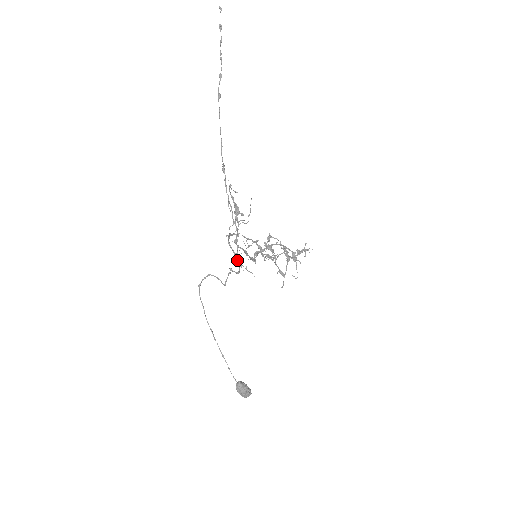
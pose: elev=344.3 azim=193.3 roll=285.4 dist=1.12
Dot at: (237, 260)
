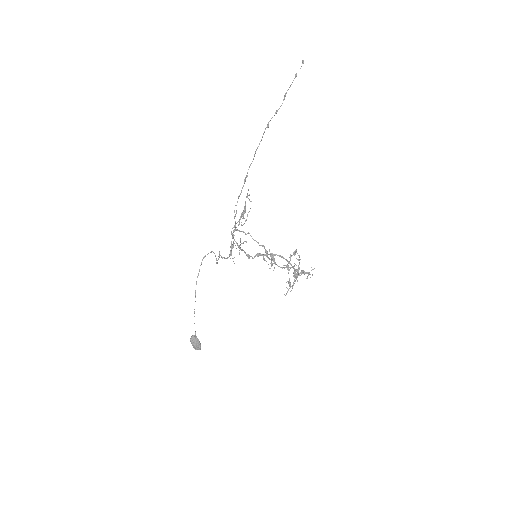
Dot at: (231, 250)
